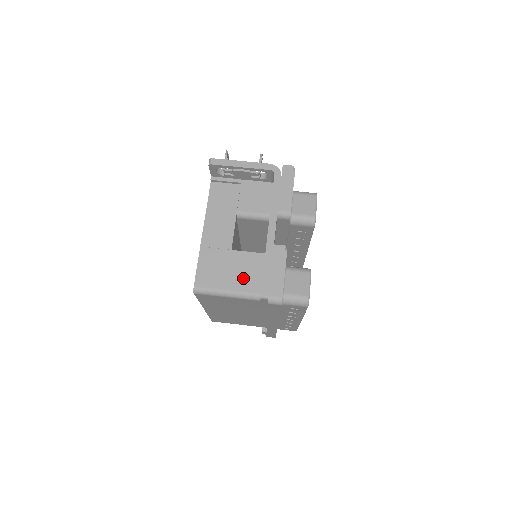
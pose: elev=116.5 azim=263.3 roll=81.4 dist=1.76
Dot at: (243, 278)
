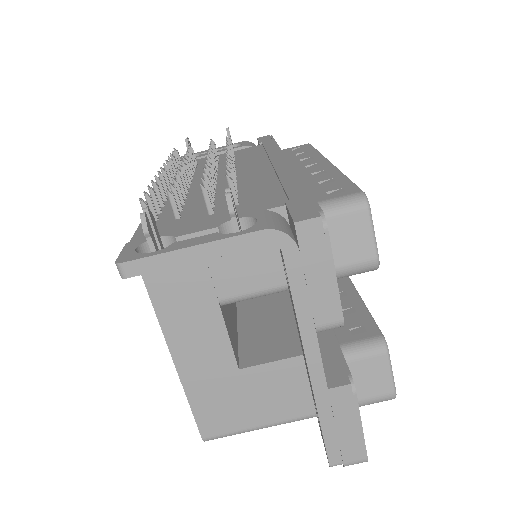
Dot at: (277, 403)
